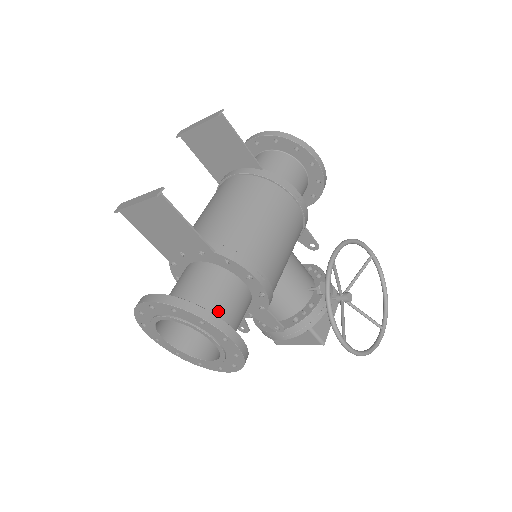
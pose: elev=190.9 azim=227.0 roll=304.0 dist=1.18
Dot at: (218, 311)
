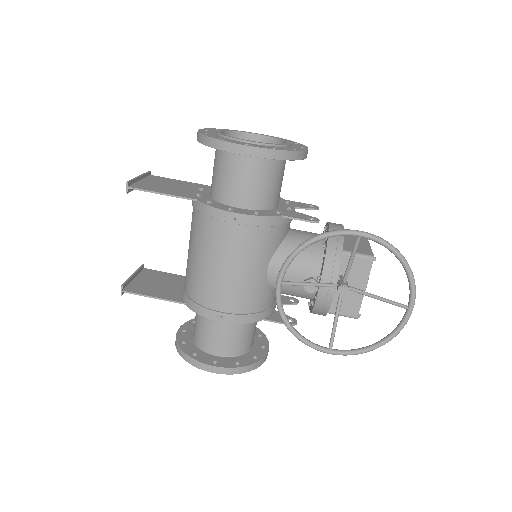
Dot at: (210, 343)
